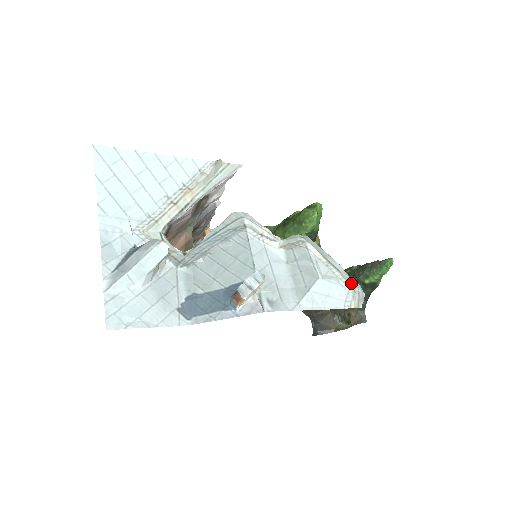
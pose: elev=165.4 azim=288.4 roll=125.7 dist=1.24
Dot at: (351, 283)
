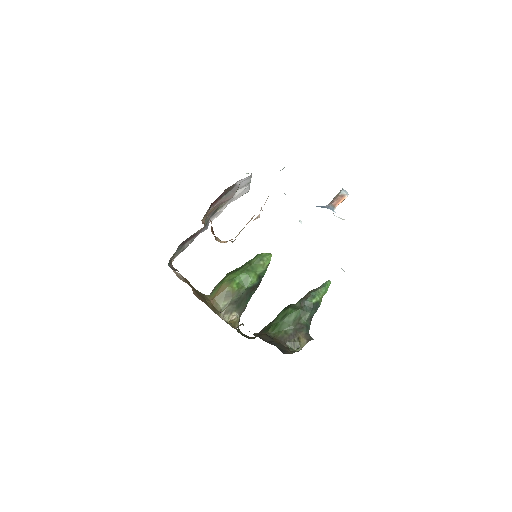
Dot at: occluded
